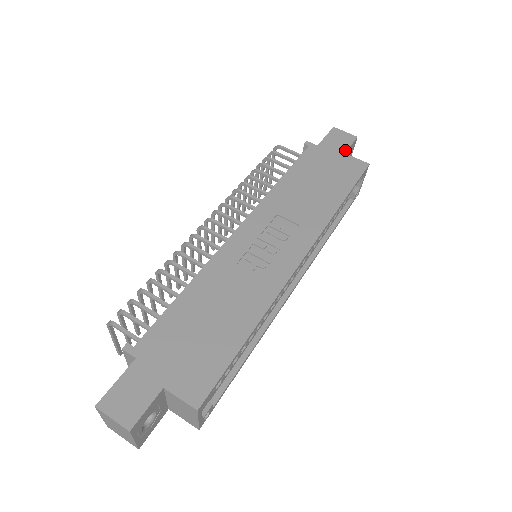
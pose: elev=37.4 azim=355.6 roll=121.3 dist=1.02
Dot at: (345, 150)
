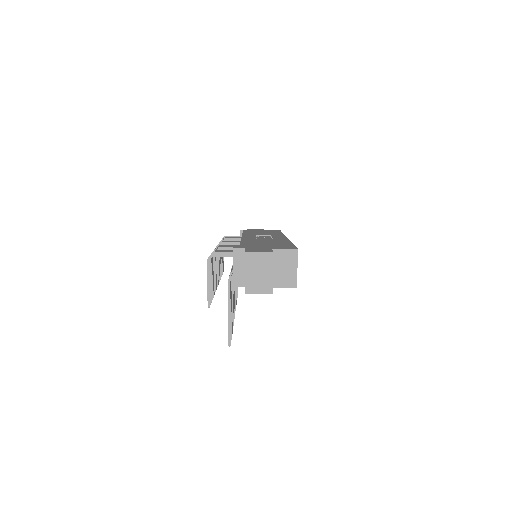
Dot at: occluded
